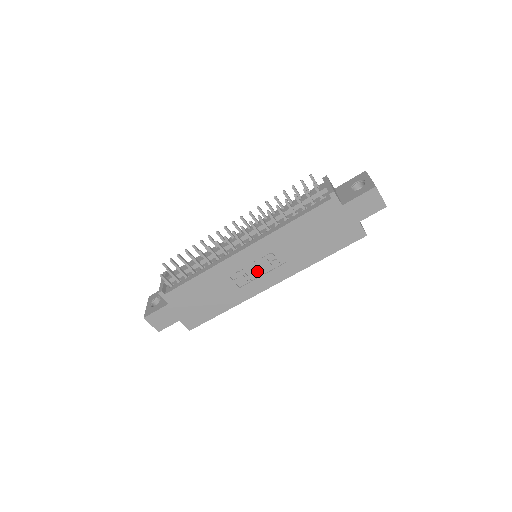
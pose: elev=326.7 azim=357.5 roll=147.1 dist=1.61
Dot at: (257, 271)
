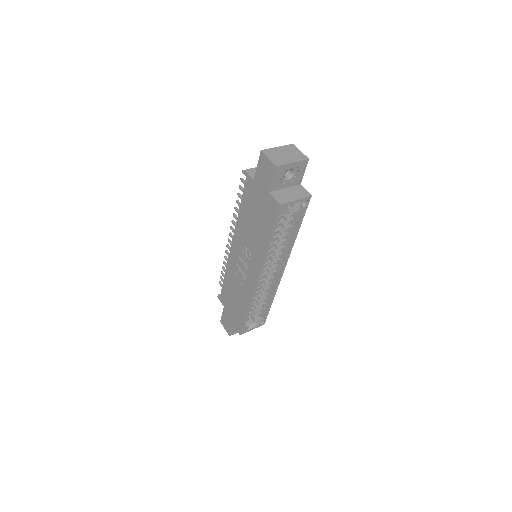
Dot at: (244, 266)
